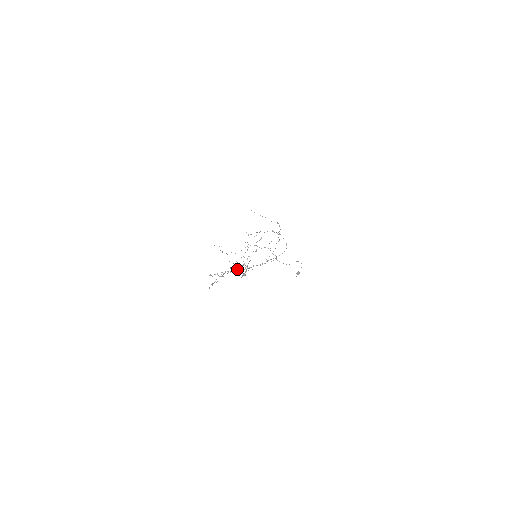
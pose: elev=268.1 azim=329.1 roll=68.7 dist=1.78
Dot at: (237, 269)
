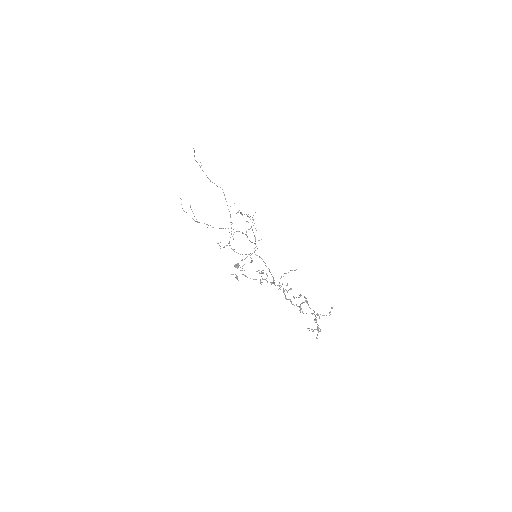
Dot at: (304, 302)
